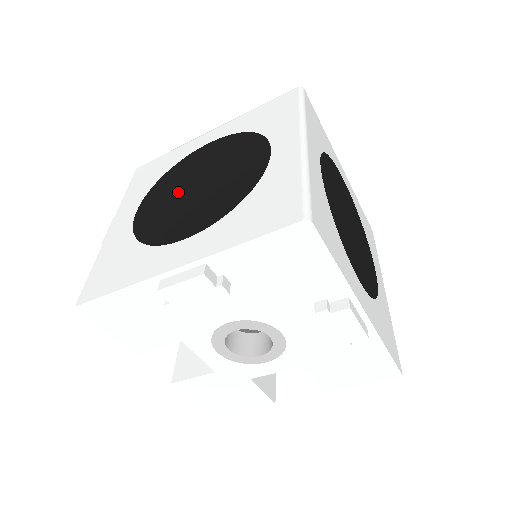
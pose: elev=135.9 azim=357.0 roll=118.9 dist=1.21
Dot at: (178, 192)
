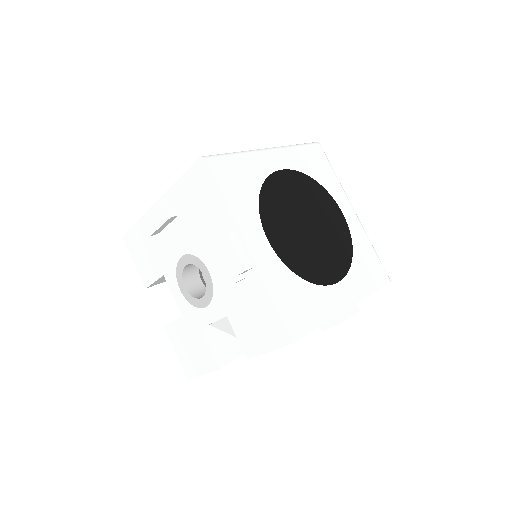
Dot at: occluded
